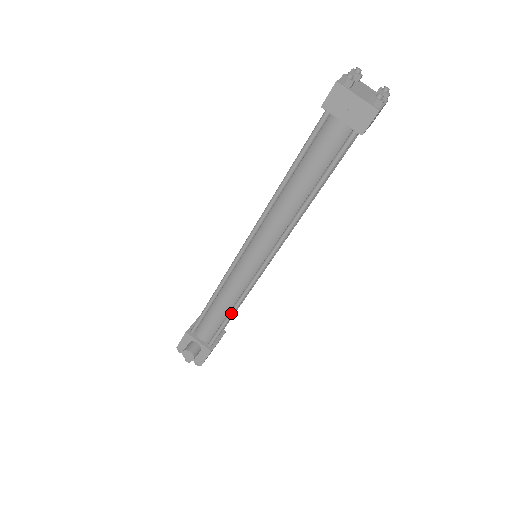
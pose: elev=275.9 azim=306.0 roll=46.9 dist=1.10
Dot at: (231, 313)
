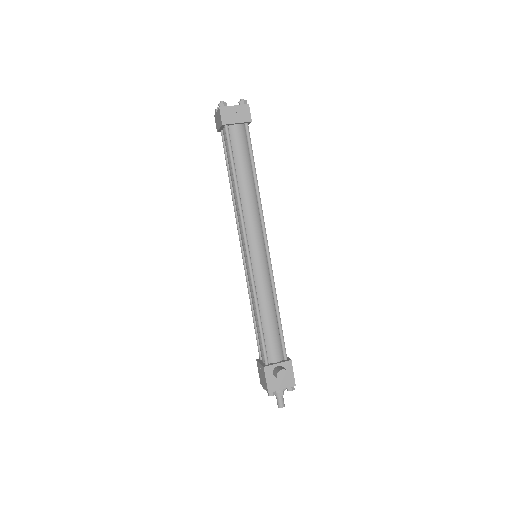
Dot at: (277, 310)
